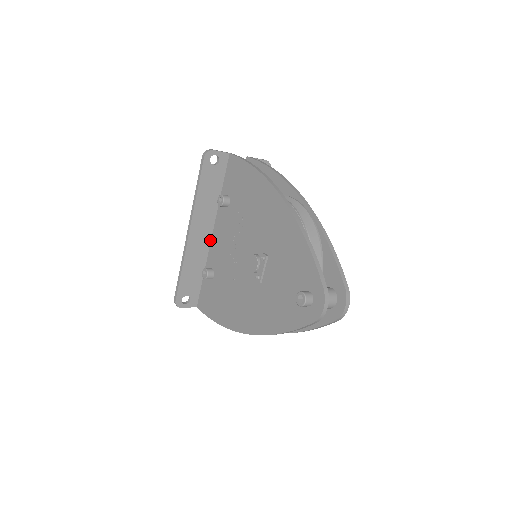
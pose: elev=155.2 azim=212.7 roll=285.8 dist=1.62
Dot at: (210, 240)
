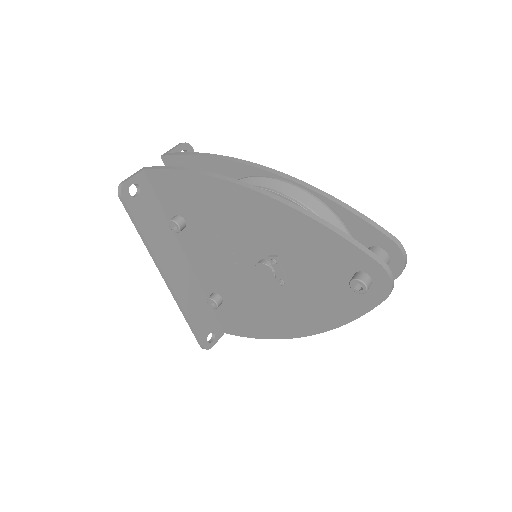
Dot at: (190, 268)
